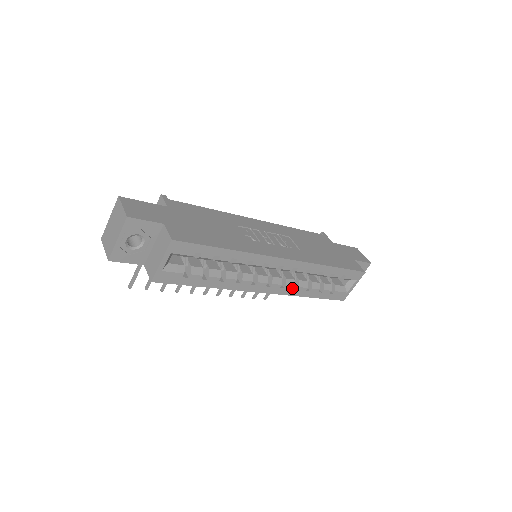
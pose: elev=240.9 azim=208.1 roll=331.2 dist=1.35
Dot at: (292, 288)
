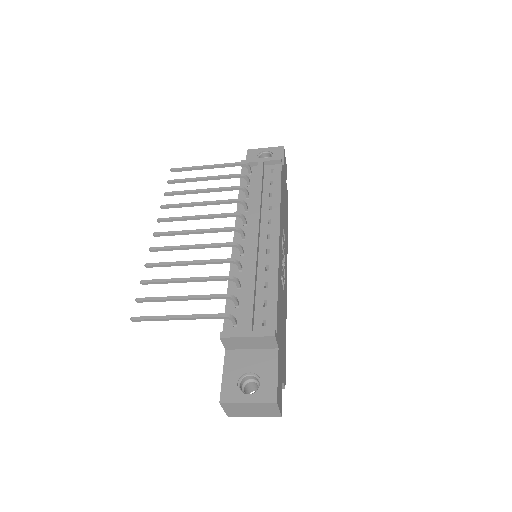
Dot at: occluded
